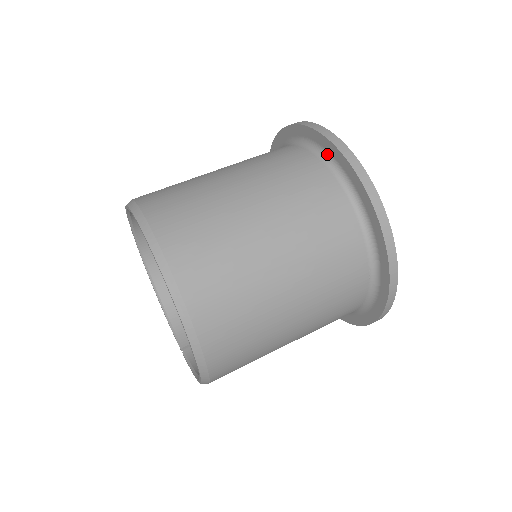
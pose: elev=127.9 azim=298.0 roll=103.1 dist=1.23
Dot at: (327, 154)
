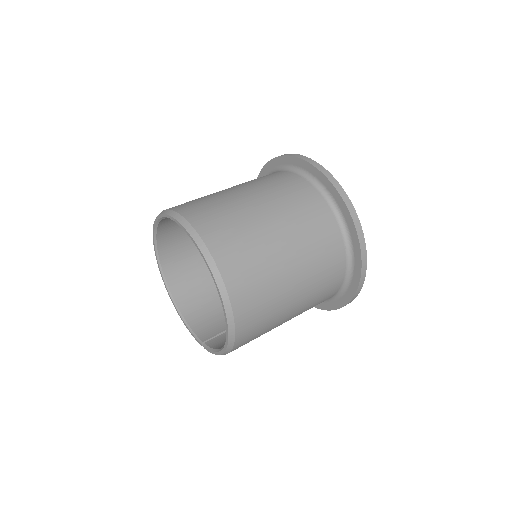
Dot at: (300, 169)
